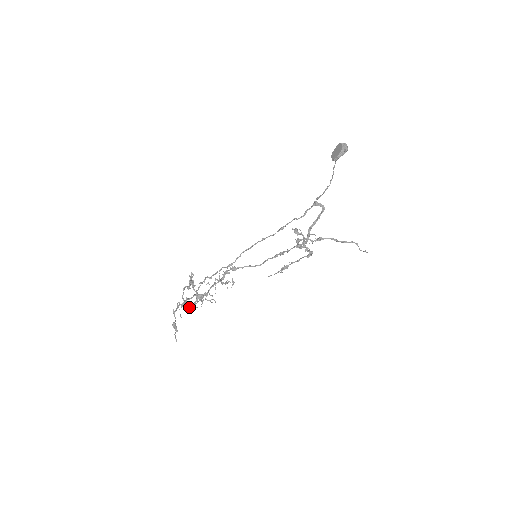
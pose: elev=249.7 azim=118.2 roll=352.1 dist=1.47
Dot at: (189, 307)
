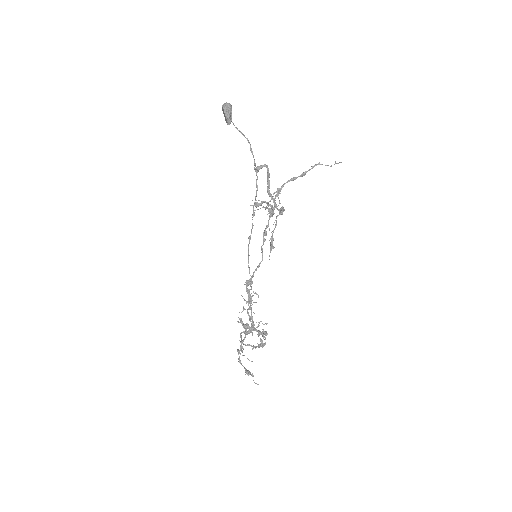
Dot at: occluded
